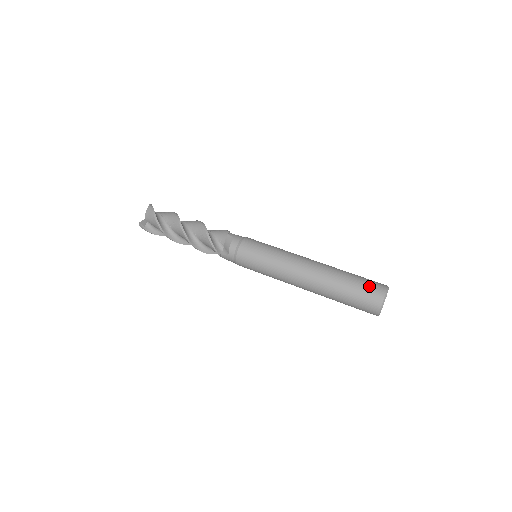
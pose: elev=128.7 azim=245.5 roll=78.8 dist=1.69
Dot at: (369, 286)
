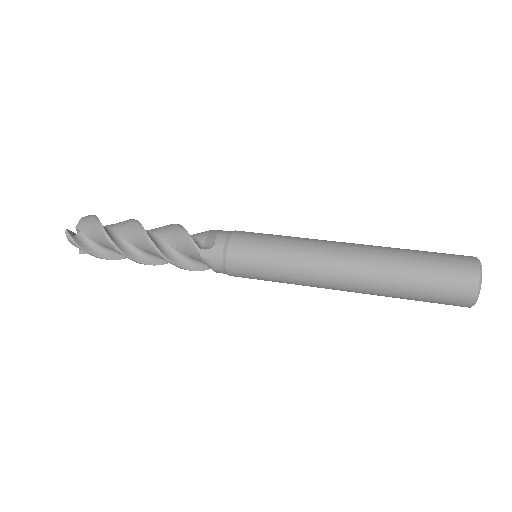
Dot at: occluded
